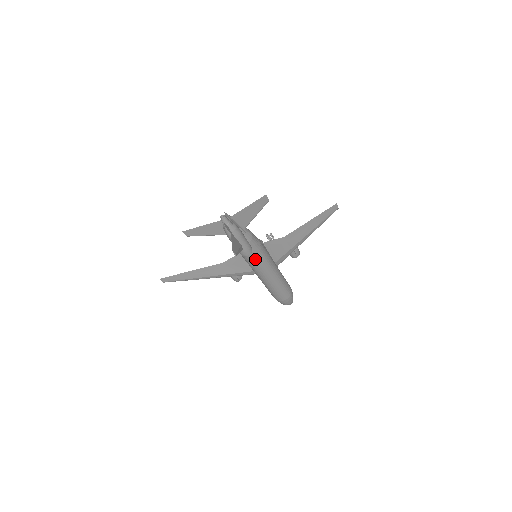
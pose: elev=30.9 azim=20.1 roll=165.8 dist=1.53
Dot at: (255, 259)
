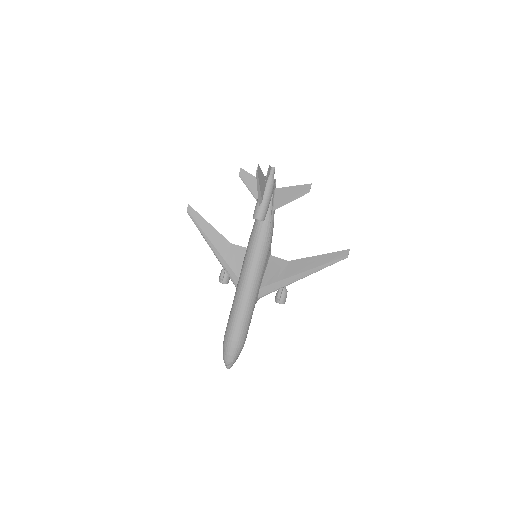
Dot at: (255, 246)
